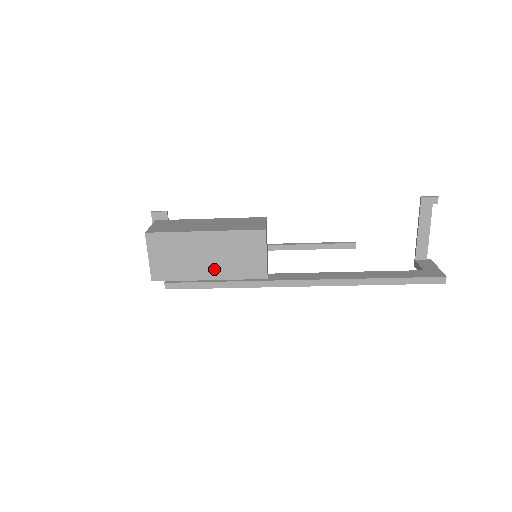
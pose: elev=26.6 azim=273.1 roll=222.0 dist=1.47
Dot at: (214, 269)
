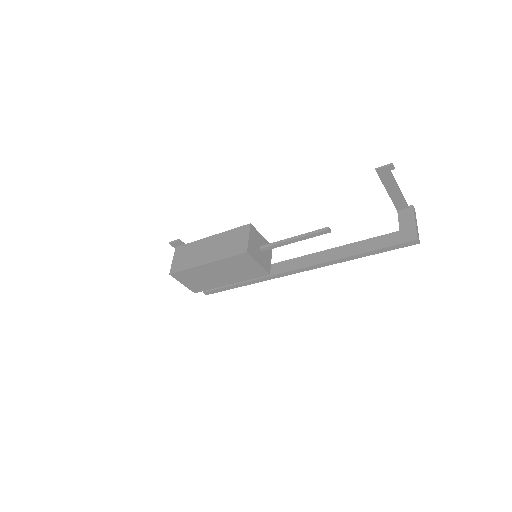
Dot at: (229, 279)
